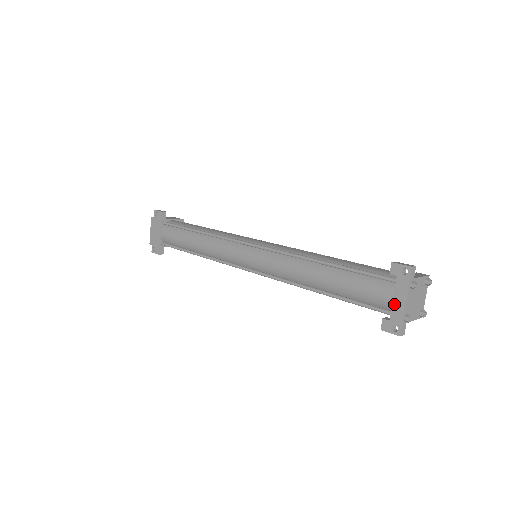
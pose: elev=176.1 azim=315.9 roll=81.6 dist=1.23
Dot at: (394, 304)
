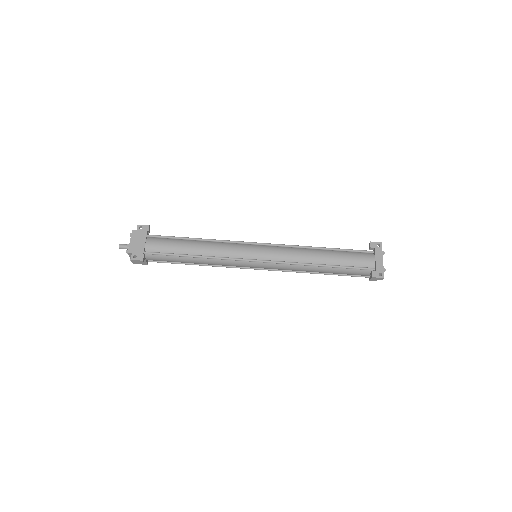
Dot at: (377, 262)
